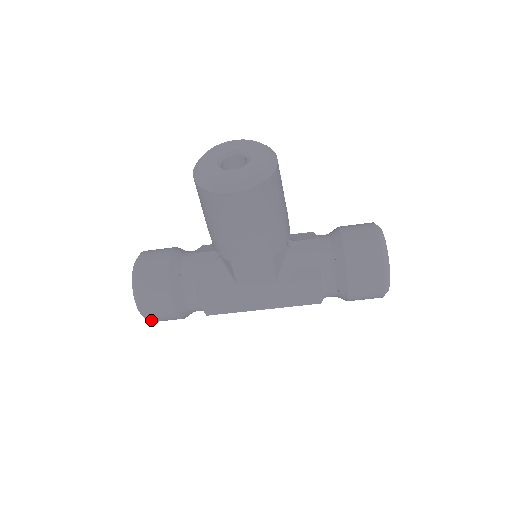
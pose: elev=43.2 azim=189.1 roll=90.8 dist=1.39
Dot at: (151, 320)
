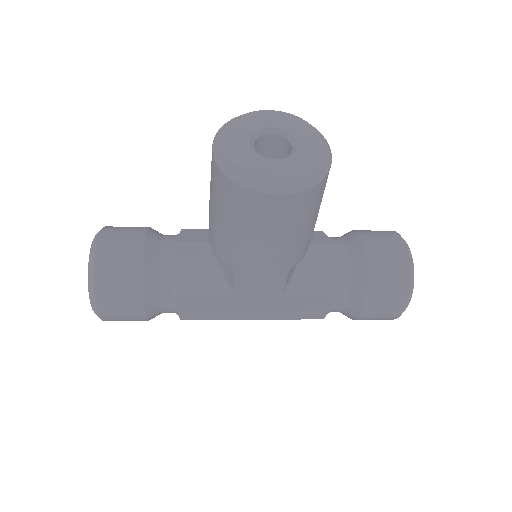
Dot at: (107, 320)
